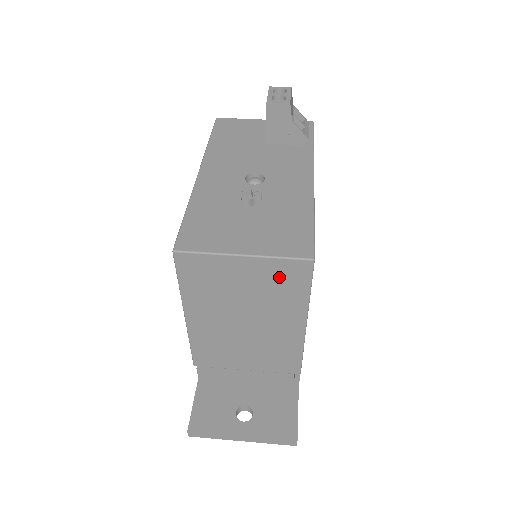
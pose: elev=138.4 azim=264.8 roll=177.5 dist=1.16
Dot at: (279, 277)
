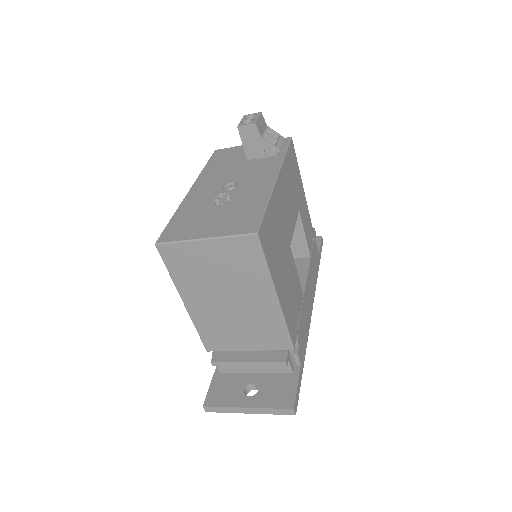
Dot at: (237, 254)
